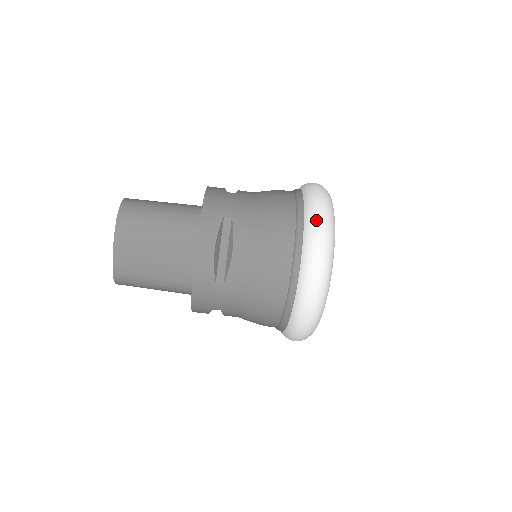
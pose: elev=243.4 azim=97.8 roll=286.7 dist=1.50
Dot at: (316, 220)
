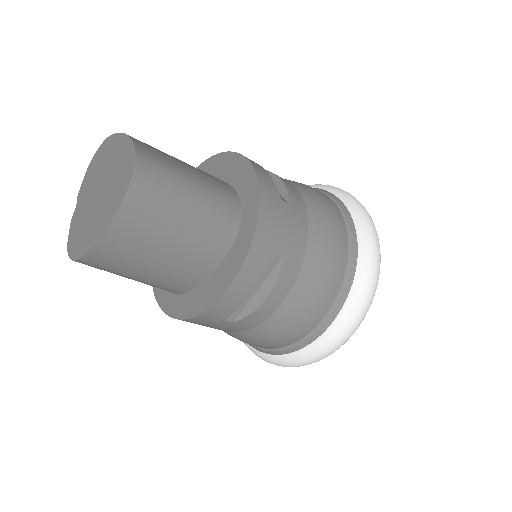
Dot at: (366, 292)
